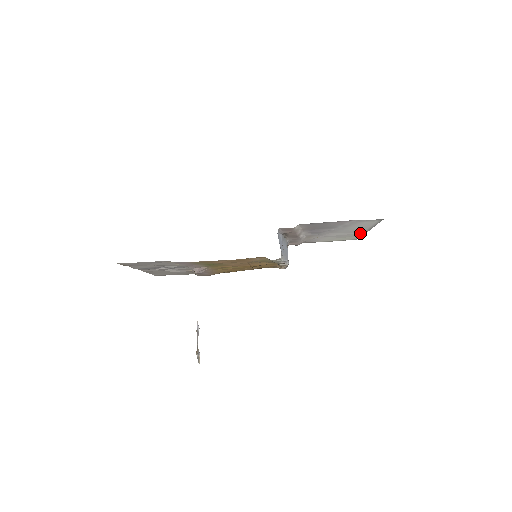
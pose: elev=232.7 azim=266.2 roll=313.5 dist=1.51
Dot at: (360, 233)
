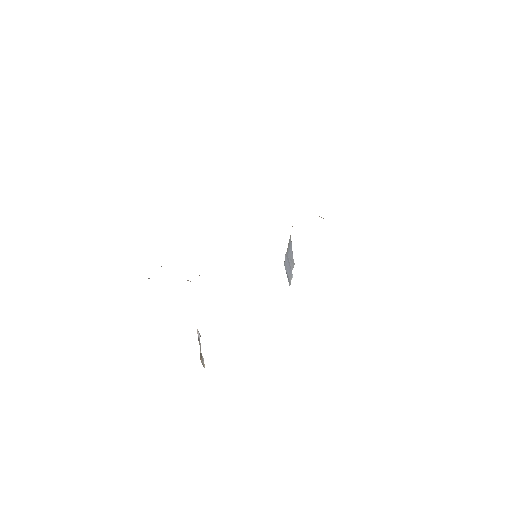
Dot at: occluded
